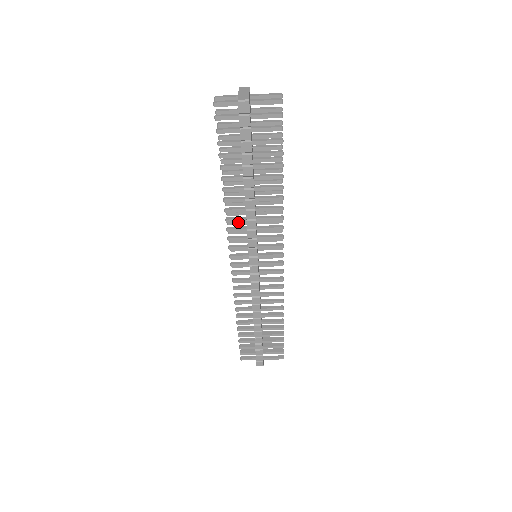
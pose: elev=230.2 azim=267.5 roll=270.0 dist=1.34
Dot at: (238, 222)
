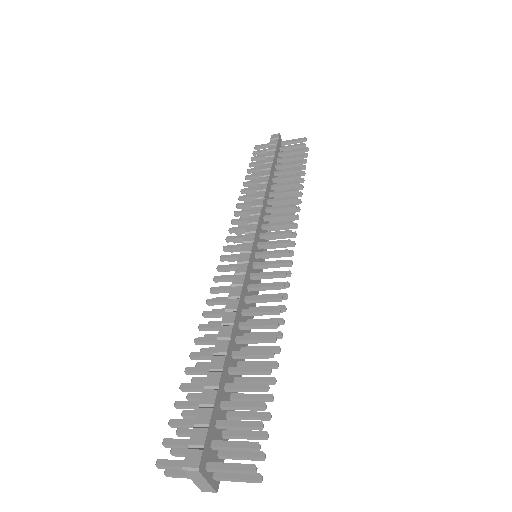
Dot at: occluded
